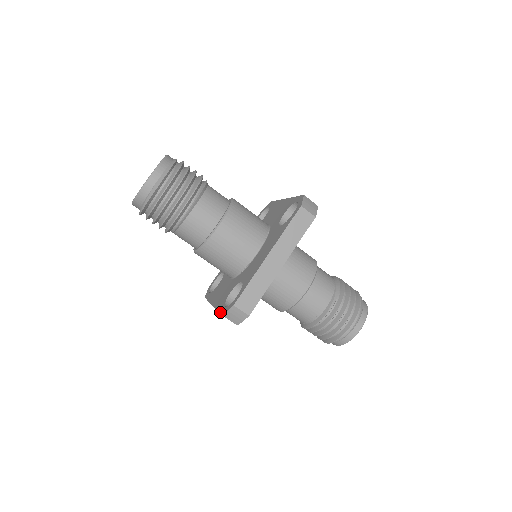
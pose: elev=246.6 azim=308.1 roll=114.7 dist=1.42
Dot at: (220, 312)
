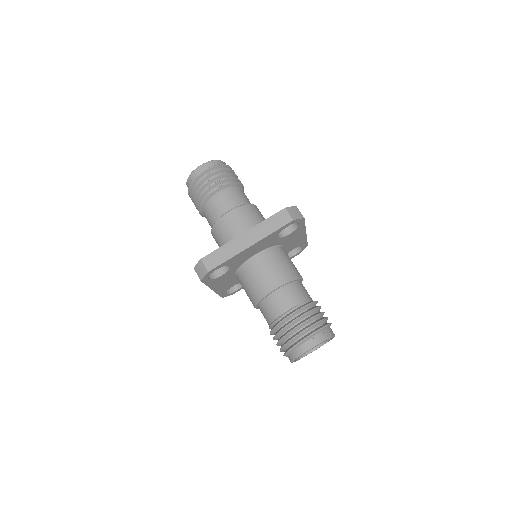
Dot at: (277, 212)
